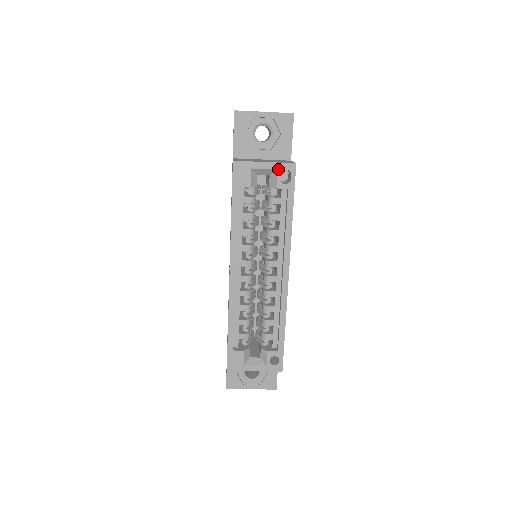
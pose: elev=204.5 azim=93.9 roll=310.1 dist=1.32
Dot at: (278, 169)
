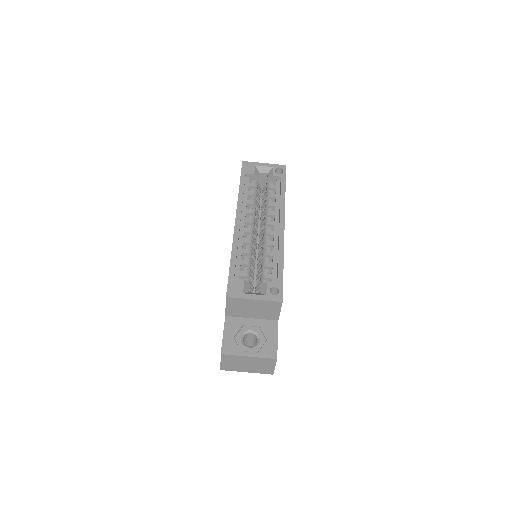
Dot at: (274, 167)
